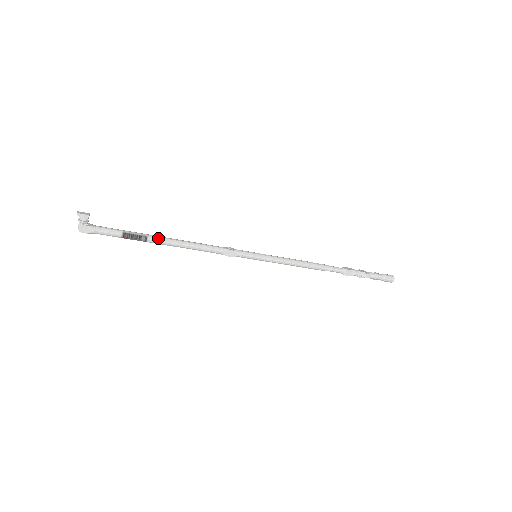
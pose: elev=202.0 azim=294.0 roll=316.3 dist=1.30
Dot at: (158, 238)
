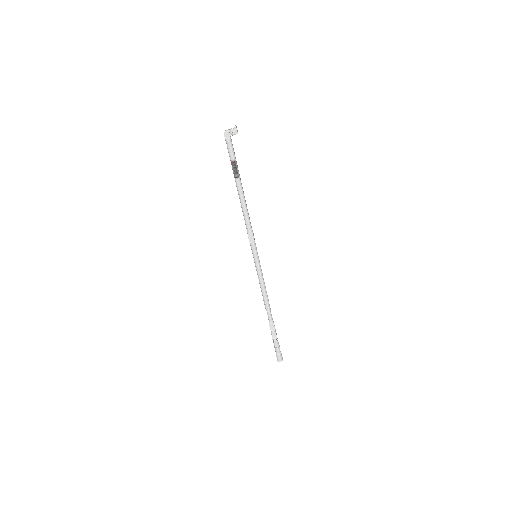
Dot at: (241, 185)
